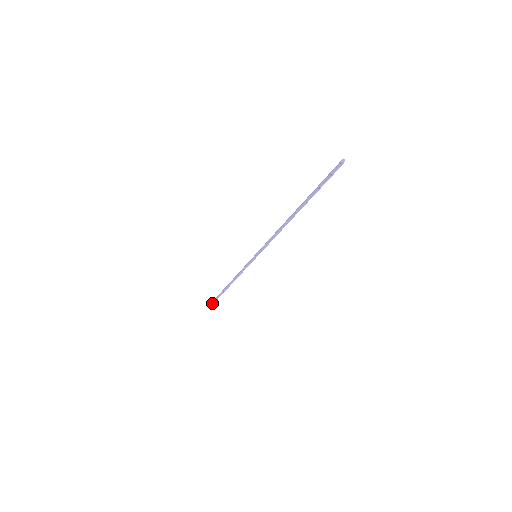
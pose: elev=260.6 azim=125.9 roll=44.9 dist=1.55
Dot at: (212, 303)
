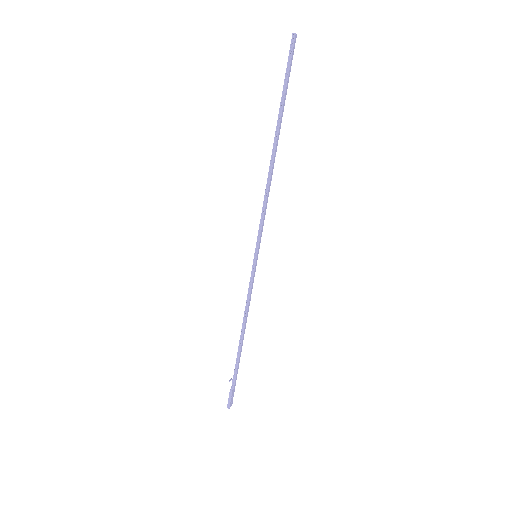
Dot at: (229, 396)
